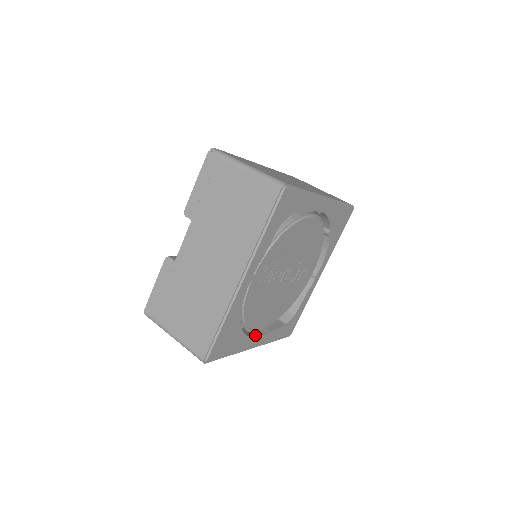
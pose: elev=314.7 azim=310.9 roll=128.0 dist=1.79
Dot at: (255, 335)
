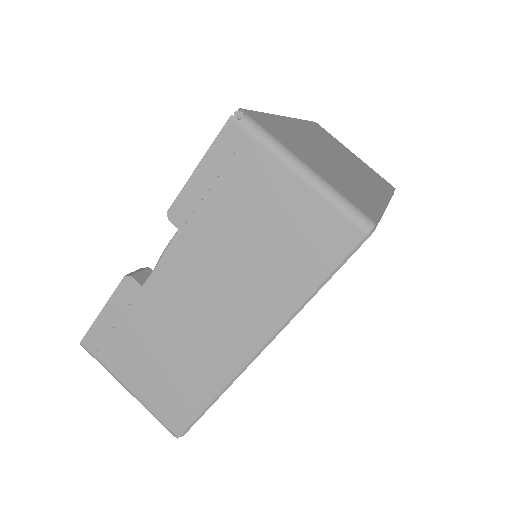
Dot at: occluded
